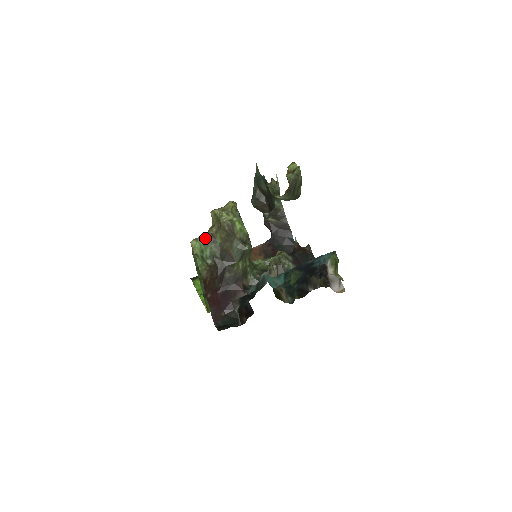
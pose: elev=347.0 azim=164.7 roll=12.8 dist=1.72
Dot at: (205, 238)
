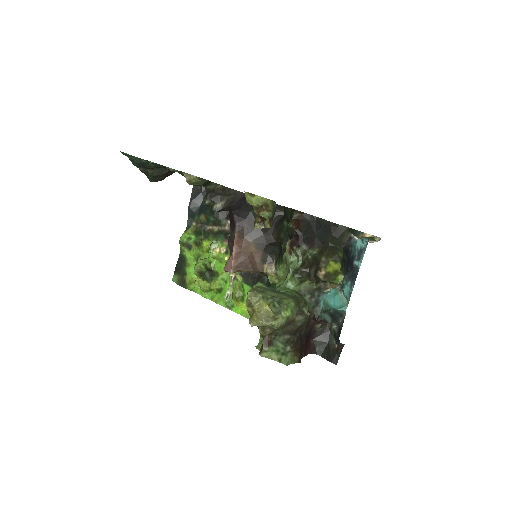
Dot at: (268, 343)
